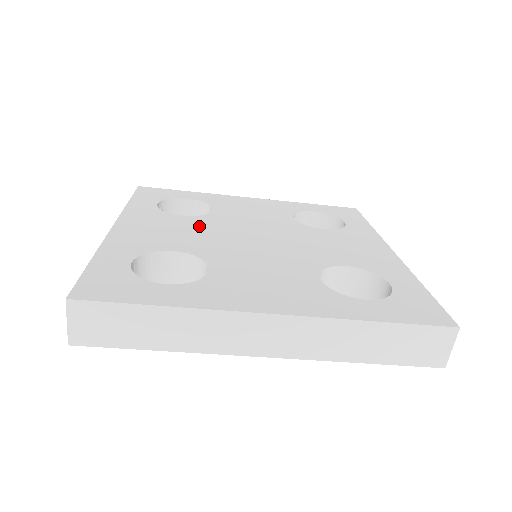
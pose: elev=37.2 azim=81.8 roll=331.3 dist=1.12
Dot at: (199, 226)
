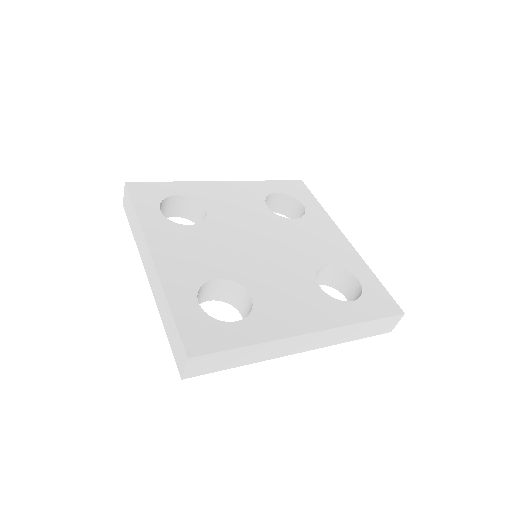
Dot at: (212, 238)
